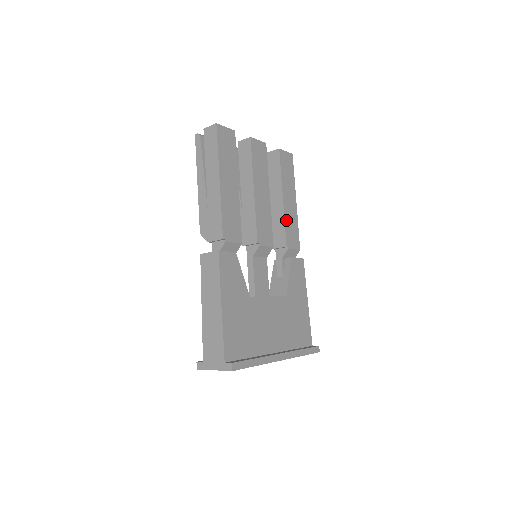
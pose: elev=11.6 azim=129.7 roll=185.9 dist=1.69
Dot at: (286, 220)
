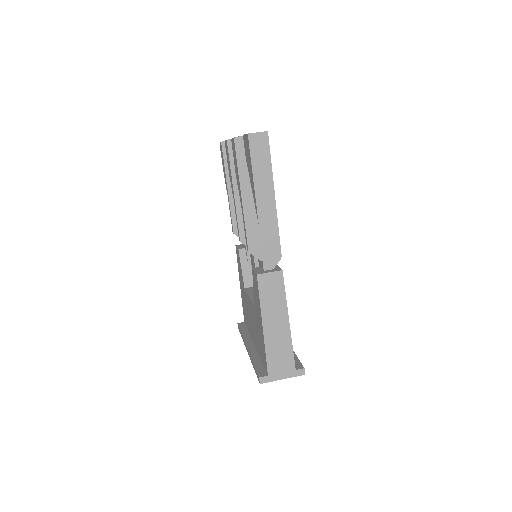
Dot at: occluded
